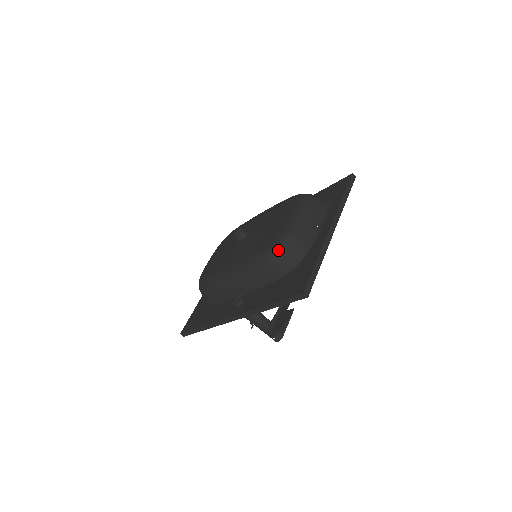
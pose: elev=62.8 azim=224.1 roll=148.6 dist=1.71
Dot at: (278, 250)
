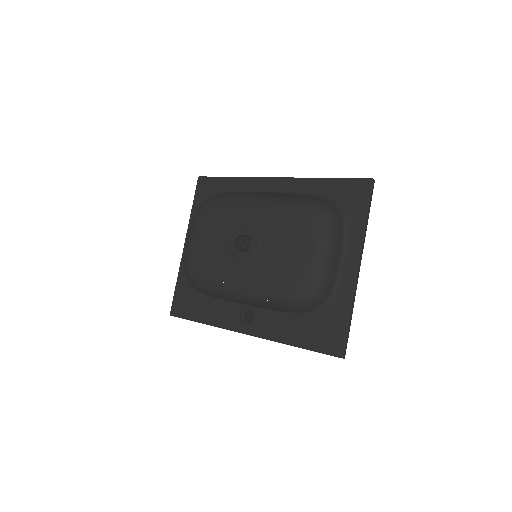
Dot at: (306, 299)
